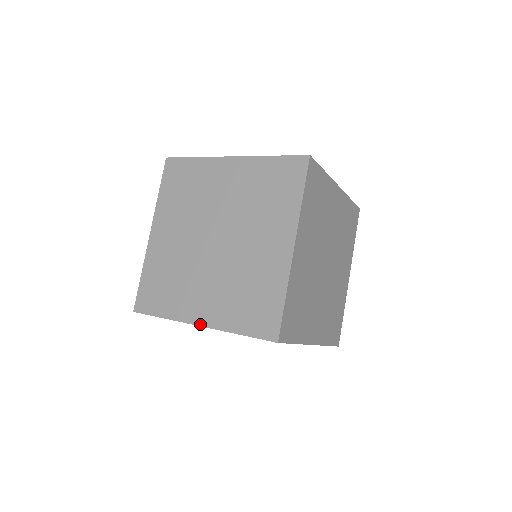
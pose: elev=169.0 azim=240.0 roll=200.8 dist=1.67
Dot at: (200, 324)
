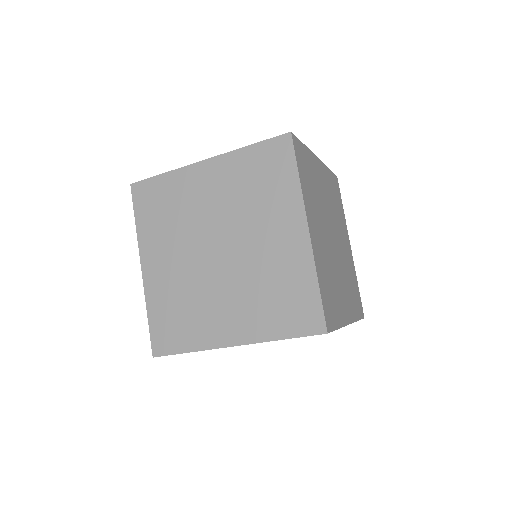
Dot at: (234, 344)
